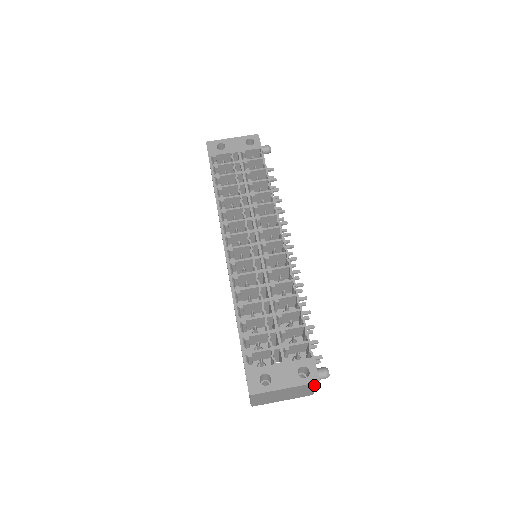
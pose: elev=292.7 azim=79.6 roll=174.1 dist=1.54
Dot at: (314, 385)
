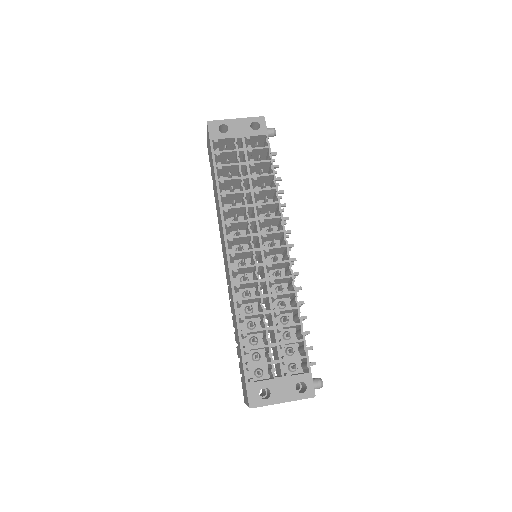
Dot at: occluded
